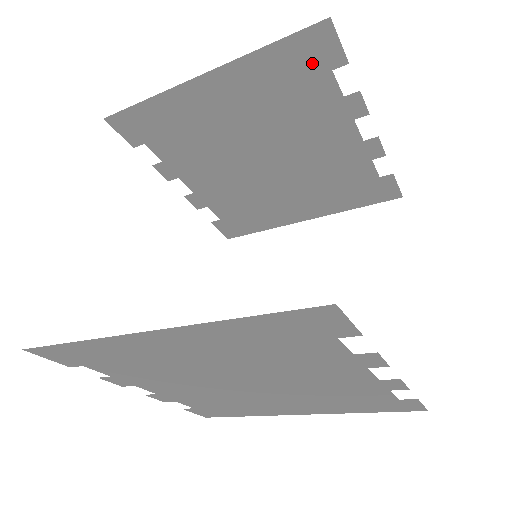
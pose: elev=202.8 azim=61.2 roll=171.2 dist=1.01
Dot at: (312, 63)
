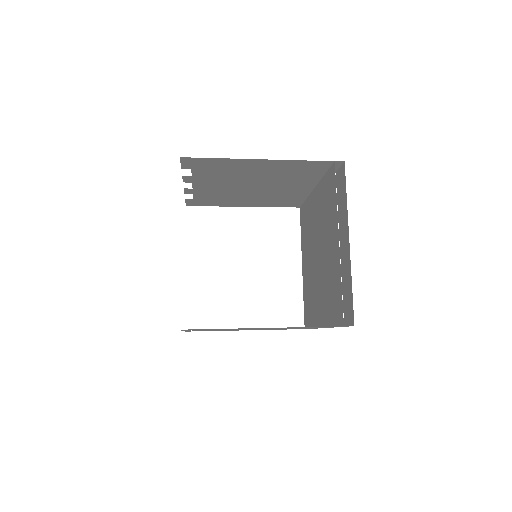
Dot at: (321, 169)
